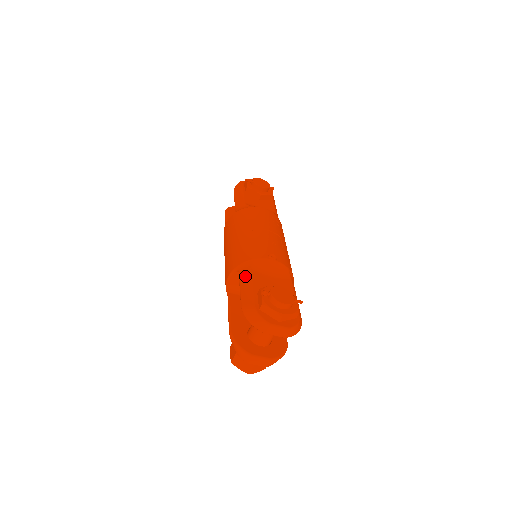
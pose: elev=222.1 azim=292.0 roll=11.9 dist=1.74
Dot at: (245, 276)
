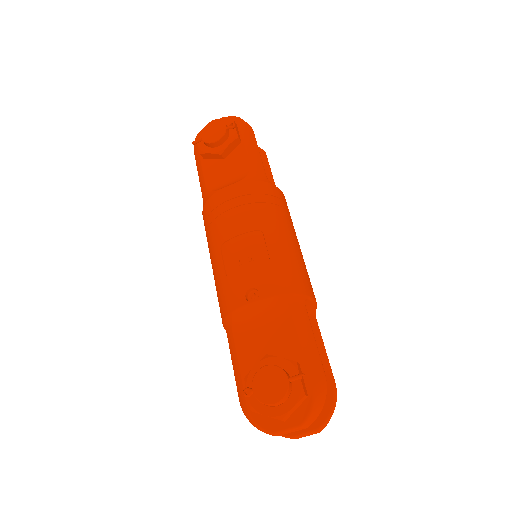
Dot at: (231, 346)
